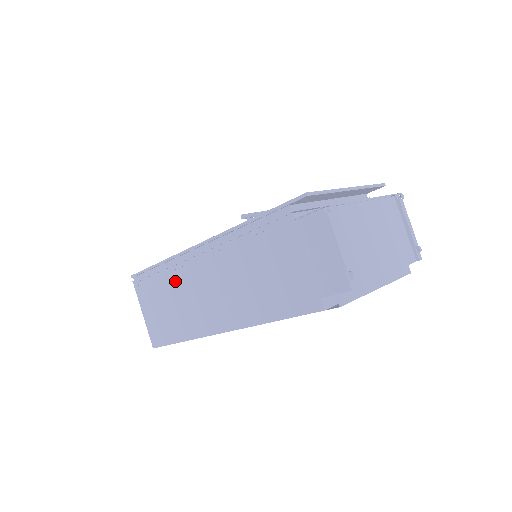
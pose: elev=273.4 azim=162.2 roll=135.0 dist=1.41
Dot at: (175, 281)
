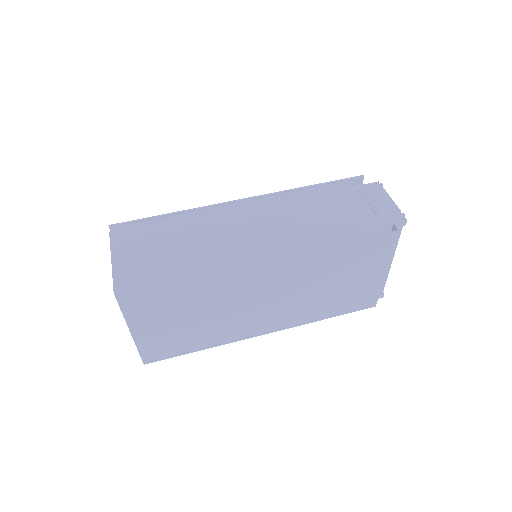
Dot at: (194, 226)
